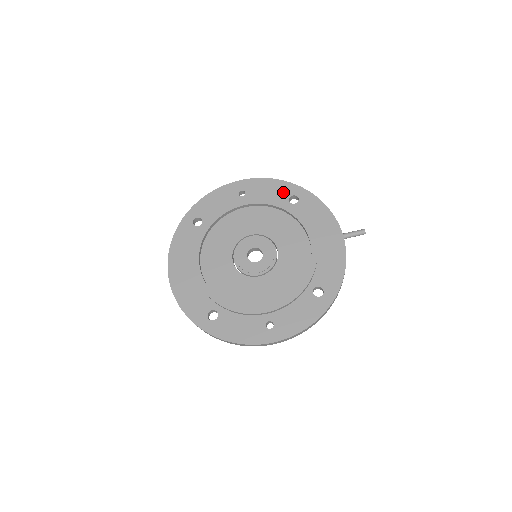
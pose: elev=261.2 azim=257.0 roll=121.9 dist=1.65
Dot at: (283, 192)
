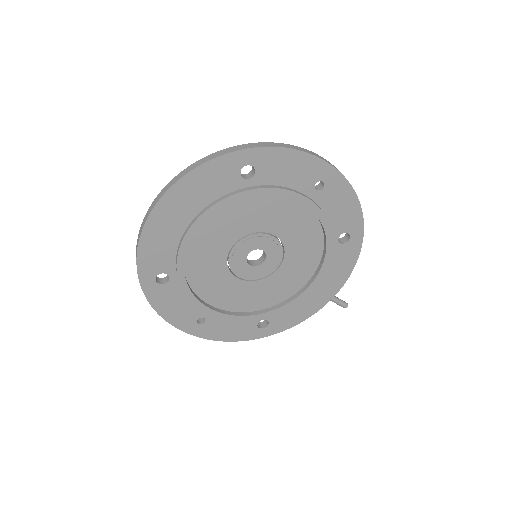
Dot at: (347, 223)
